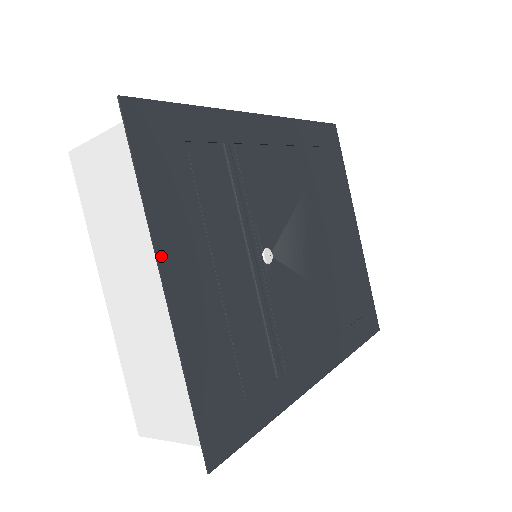
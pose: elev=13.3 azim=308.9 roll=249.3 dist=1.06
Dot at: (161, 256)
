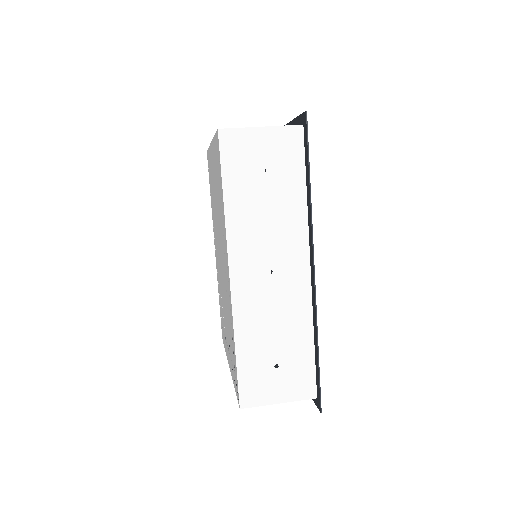
Dot at: occluded
